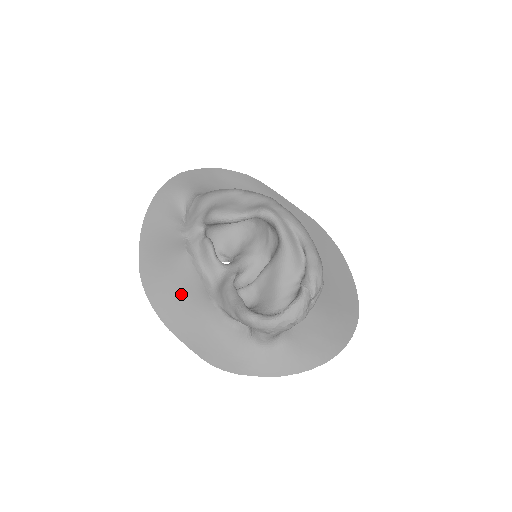
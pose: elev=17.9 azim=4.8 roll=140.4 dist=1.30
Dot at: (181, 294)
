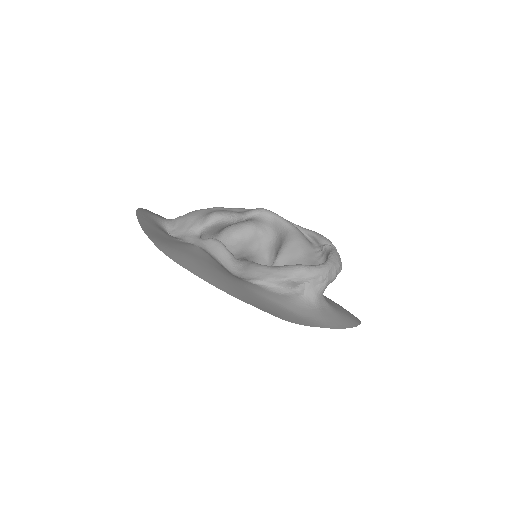
Dot at: (217, 271)
